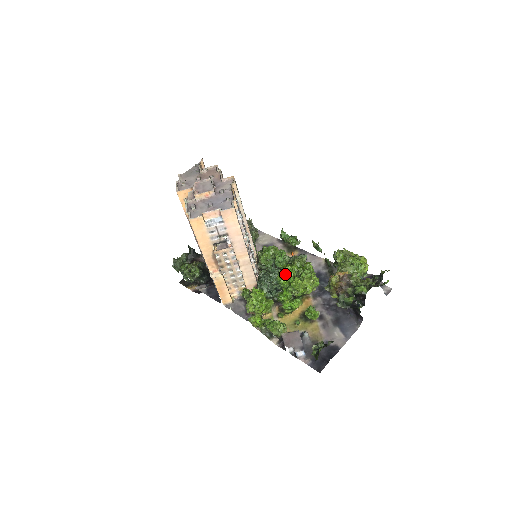
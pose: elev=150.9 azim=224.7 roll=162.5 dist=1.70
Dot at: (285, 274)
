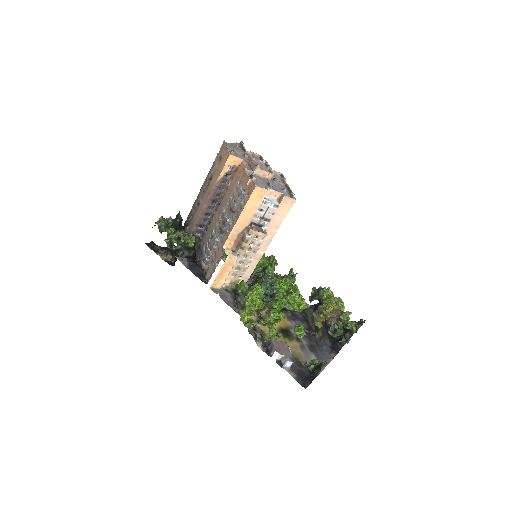
Dot at: (283, 285)
